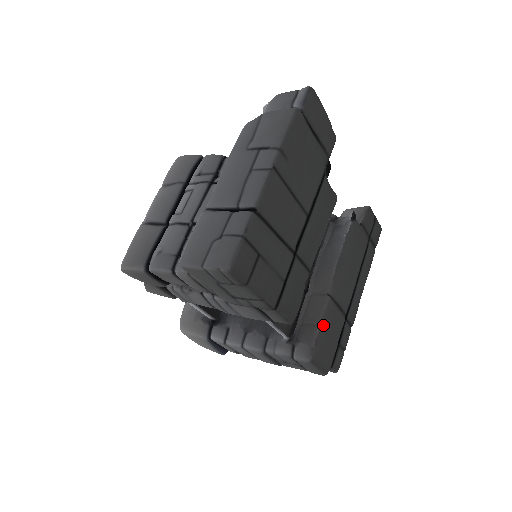
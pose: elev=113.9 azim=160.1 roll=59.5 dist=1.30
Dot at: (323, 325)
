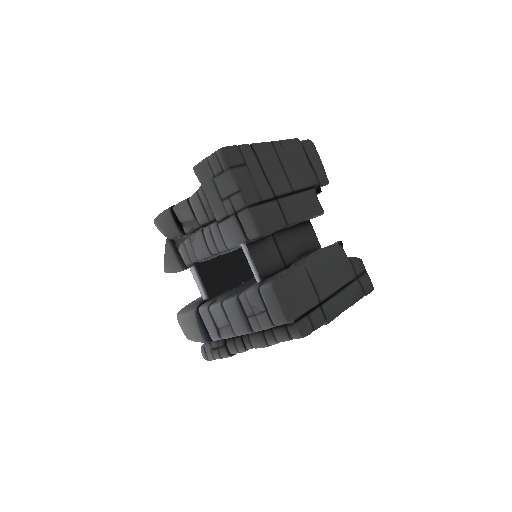
Dot at: (292, 275)
